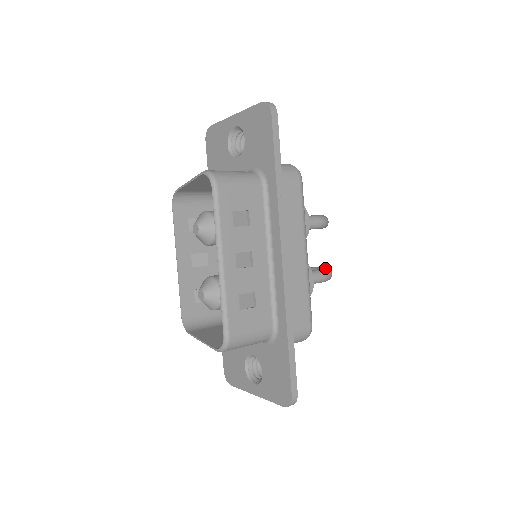
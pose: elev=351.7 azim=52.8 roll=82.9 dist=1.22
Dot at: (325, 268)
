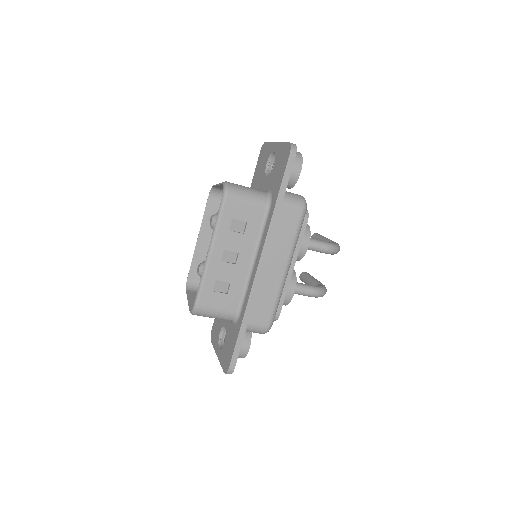
Dot at: (319, 287)
